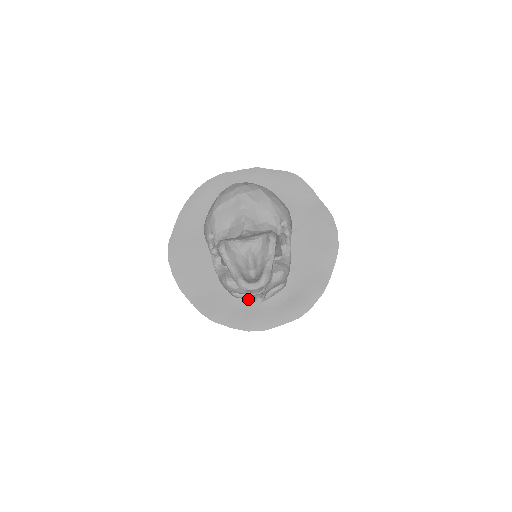
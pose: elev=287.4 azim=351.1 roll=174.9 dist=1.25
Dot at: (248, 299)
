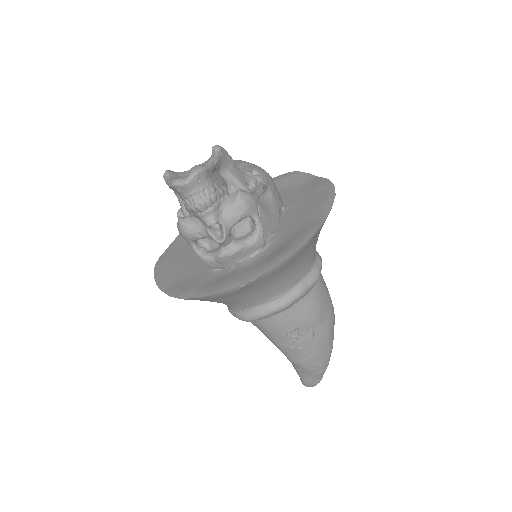
Dot at: (216, 255)
